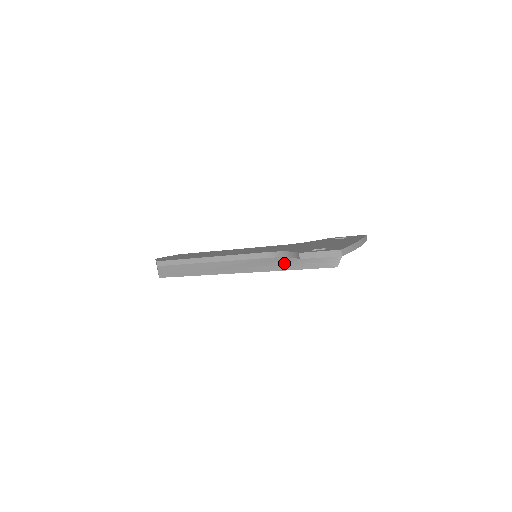
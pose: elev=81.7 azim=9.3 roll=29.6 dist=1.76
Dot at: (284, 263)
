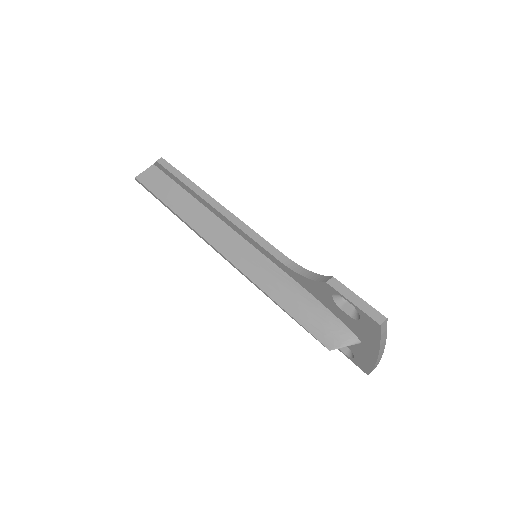
Dot at: (279, 287)
